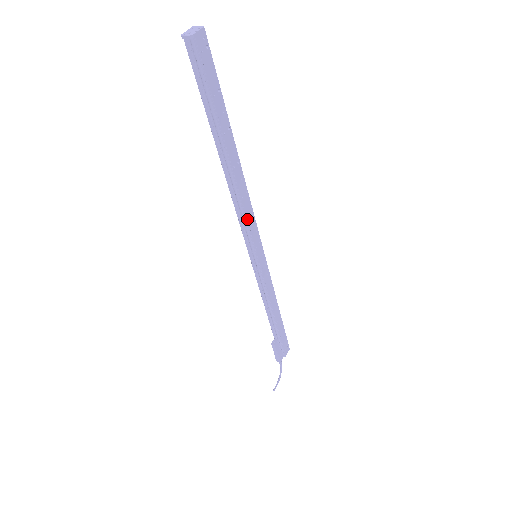
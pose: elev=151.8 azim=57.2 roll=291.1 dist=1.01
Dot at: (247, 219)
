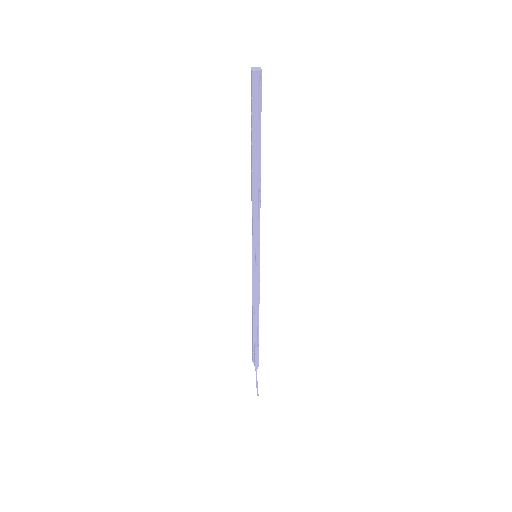
Dot at: occluded
